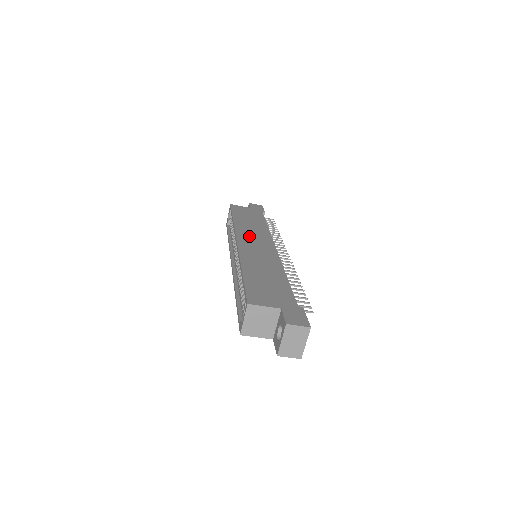
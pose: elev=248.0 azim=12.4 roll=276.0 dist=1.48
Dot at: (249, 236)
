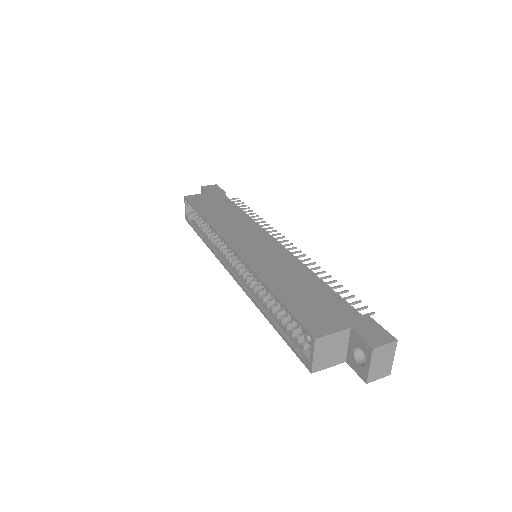
Dot at: (238, 235)
